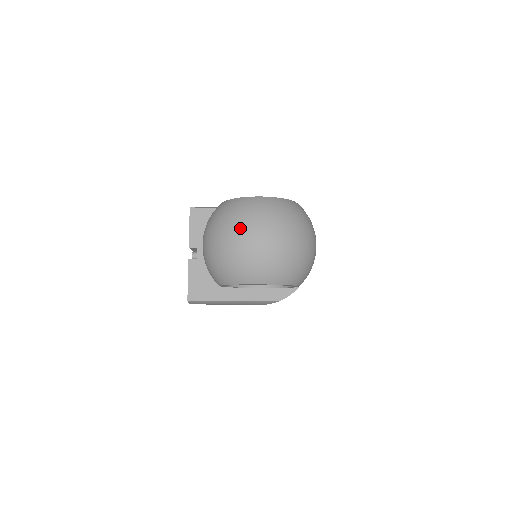
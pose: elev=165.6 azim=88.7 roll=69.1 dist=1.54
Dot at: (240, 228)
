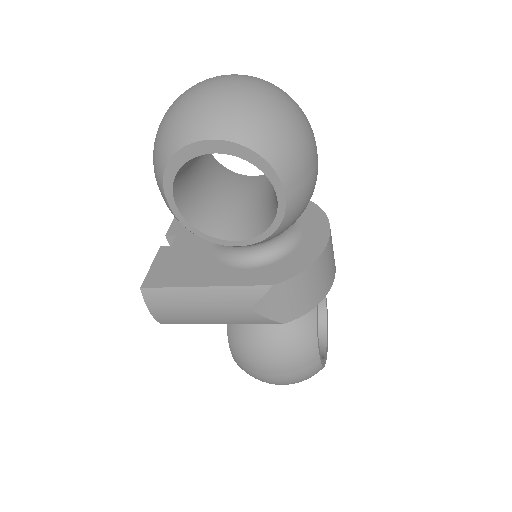
Dot at: (194, 85)
